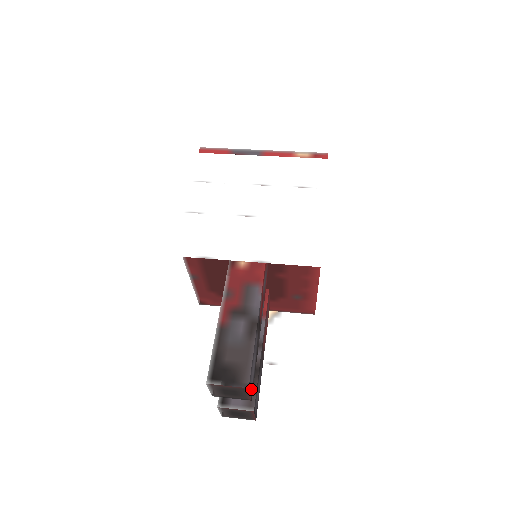
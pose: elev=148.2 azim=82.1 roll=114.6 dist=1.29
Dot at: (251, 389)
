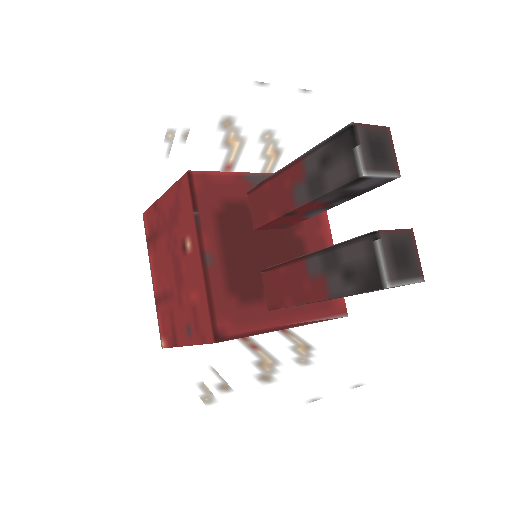
Dot at: occluded
